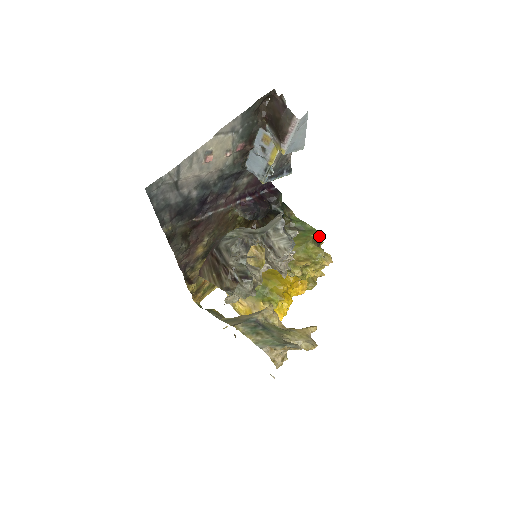
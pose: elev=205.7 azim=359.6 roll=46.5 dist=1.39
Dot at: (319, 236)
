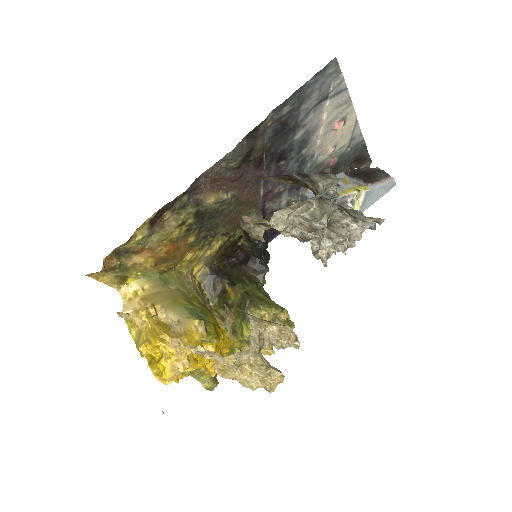
Dot at: occluded
